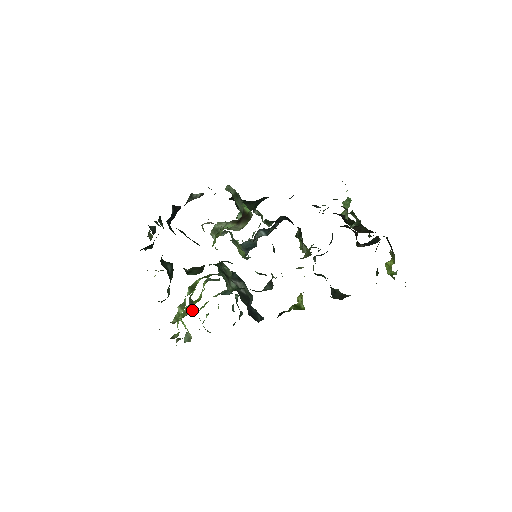
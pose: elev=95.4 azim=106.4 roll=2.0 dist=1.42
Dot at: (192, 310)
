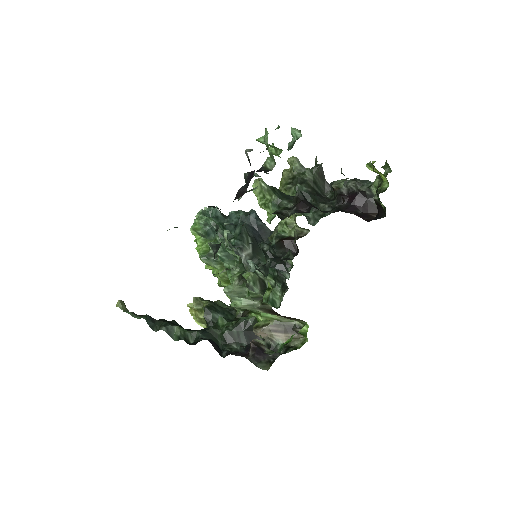
Dot at: occluded
